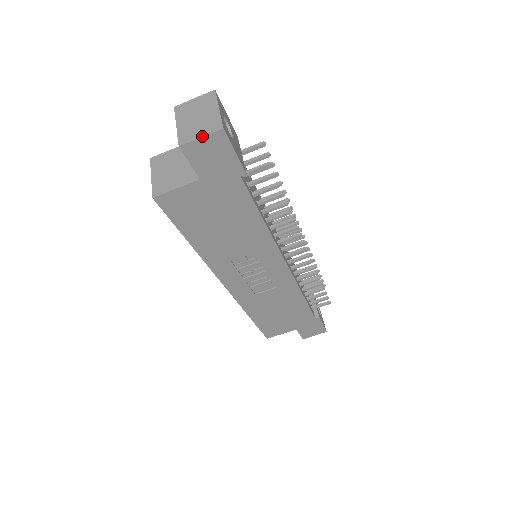
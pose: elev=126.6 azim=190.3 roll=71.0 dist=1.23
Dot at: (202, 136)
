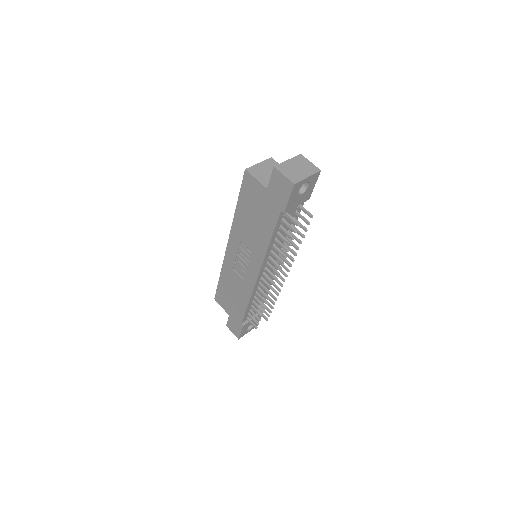
Dot at: (285, 175)
